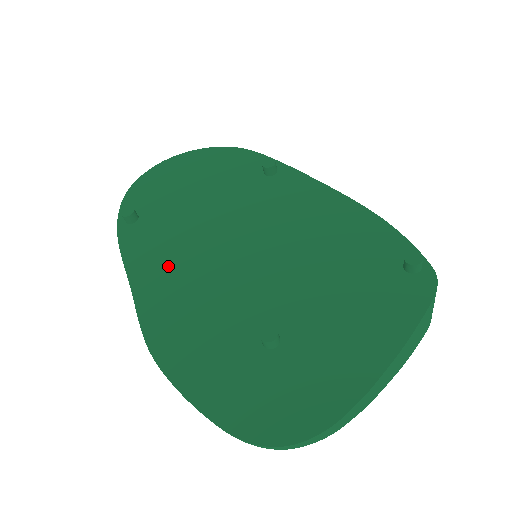
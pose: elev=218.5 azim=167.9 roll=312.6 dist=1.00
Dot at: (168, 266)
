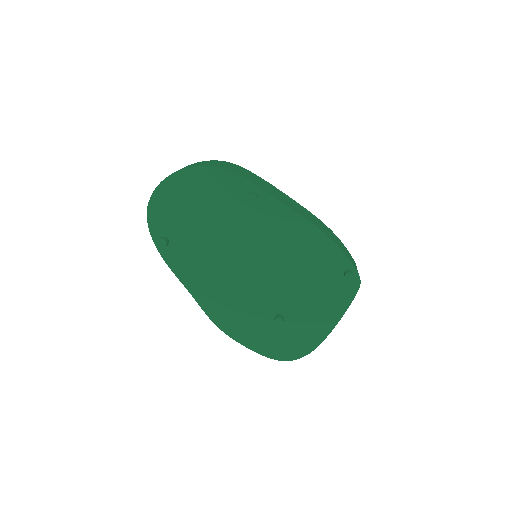
Dot at: (207, 278)
